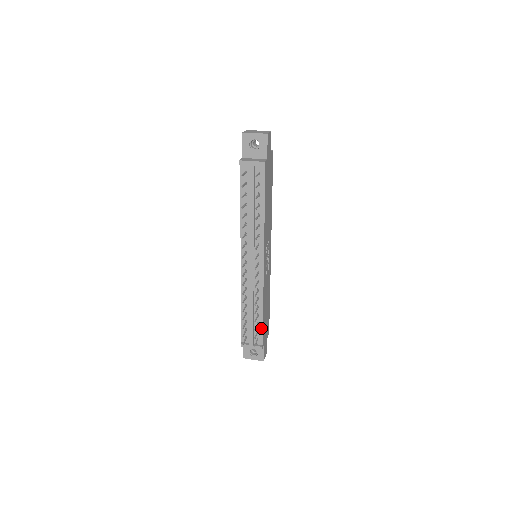
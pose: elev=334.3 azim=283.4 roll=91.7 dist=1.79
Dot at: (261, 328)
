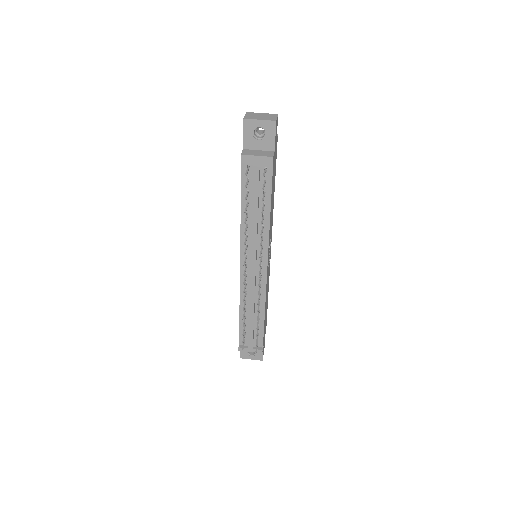
Dot at: (262, 332)
